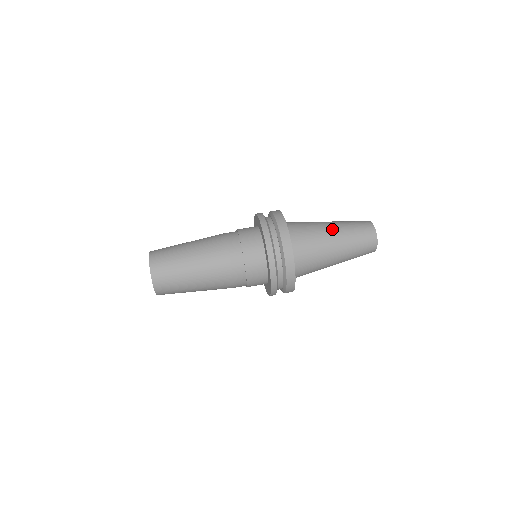
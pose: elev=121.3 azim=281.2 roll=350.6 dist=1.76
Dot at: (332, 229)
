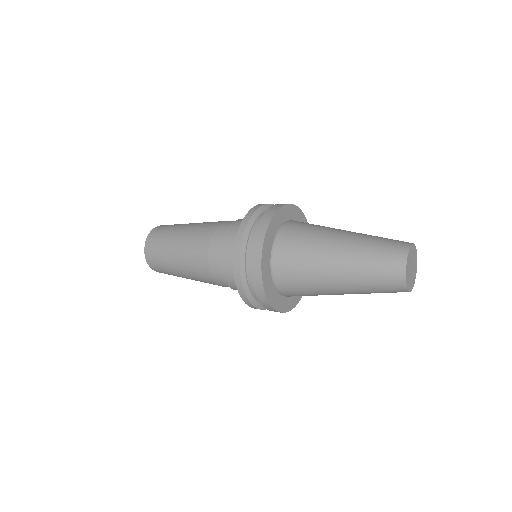
Dot at: occluded
